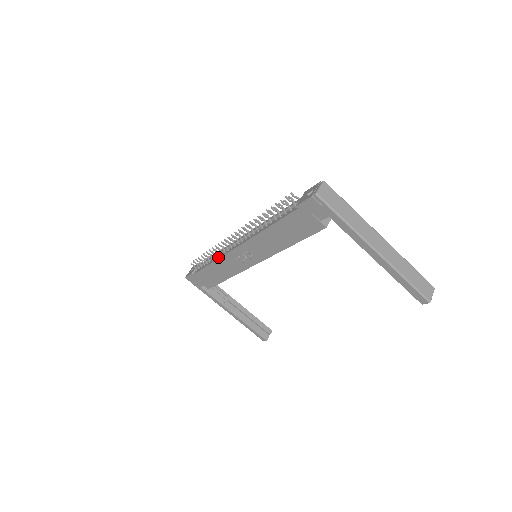
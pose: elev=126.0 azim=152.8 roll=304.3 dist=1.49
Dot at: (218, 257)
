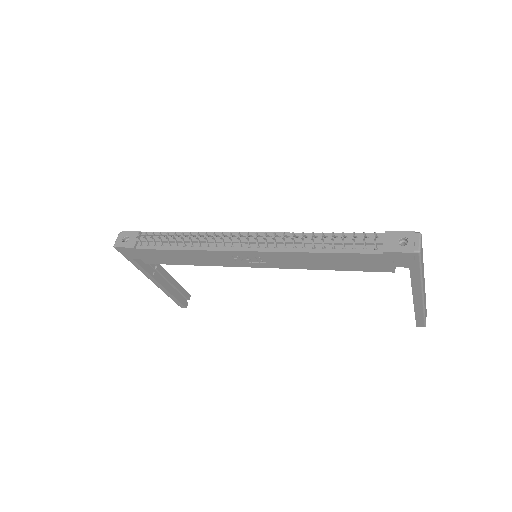
Dot at: (200, 247)
